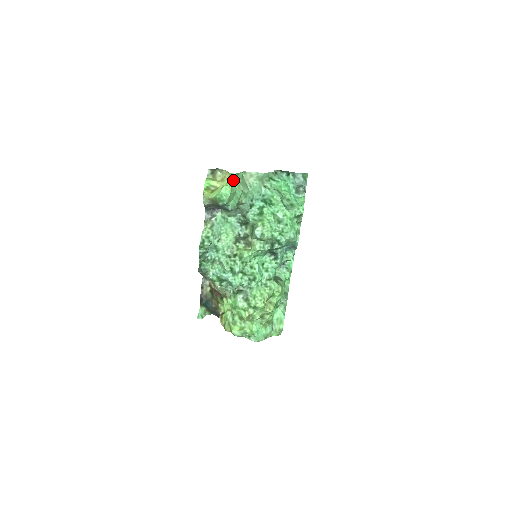
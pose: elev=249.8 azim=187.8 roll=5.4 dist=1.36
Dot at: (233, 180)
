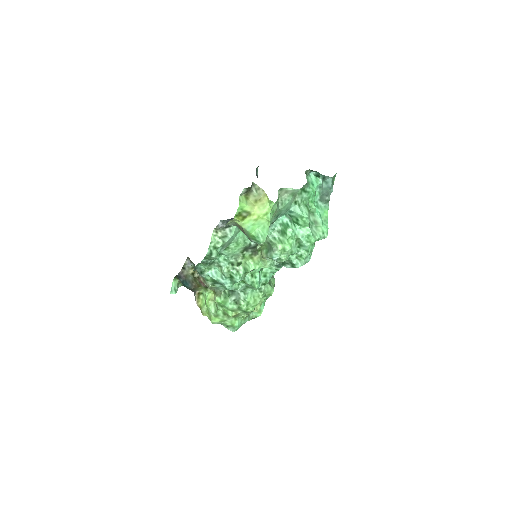
Dot at: (271, 209)
